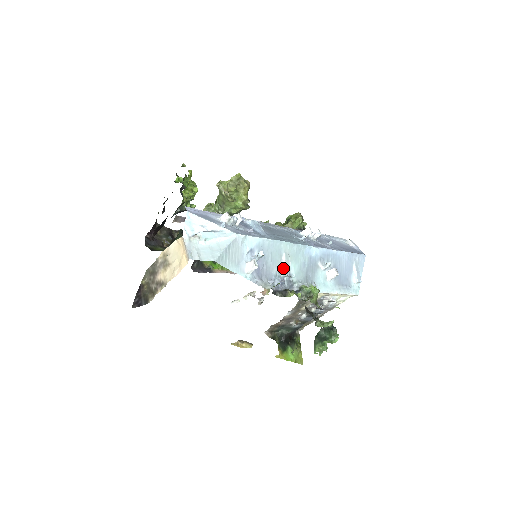
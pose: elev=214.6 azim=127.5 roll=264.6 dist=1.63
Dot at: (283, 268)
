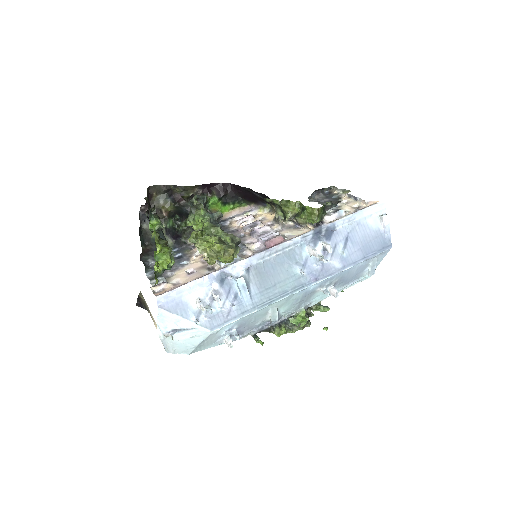
Dot at: (269, 317)
